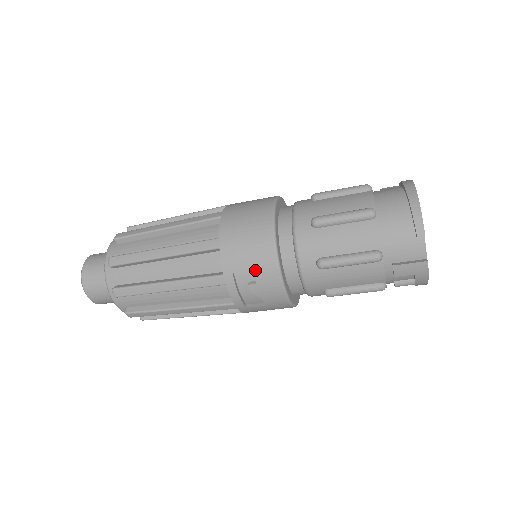
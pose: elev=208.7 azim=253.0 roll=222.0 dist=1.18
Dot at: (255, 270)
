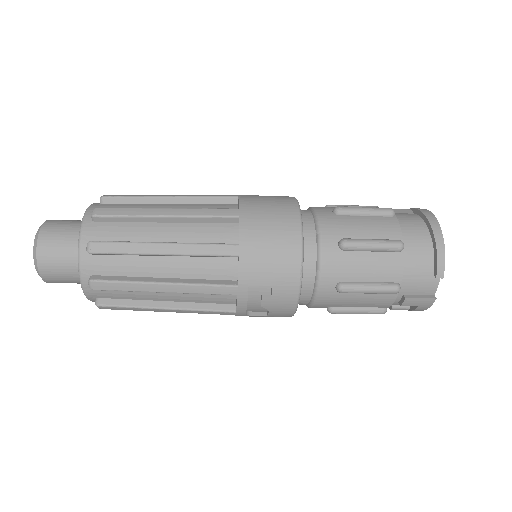
Dot at: (274, 286)
